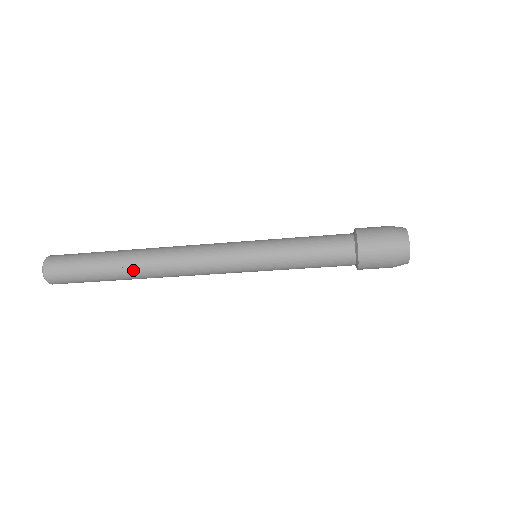
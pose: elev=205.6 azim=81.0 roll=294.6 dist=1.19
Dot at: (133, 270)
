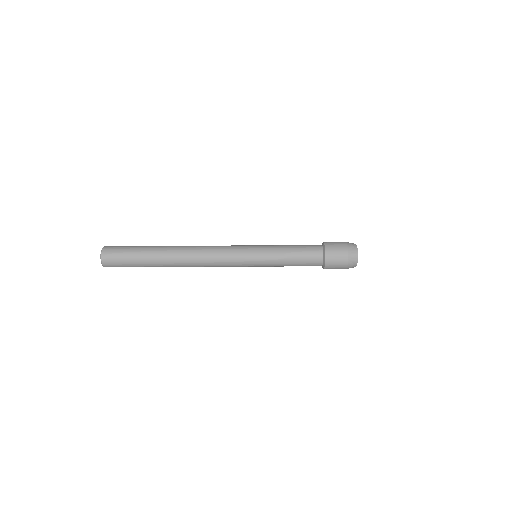
Dot at: (170, 249)
